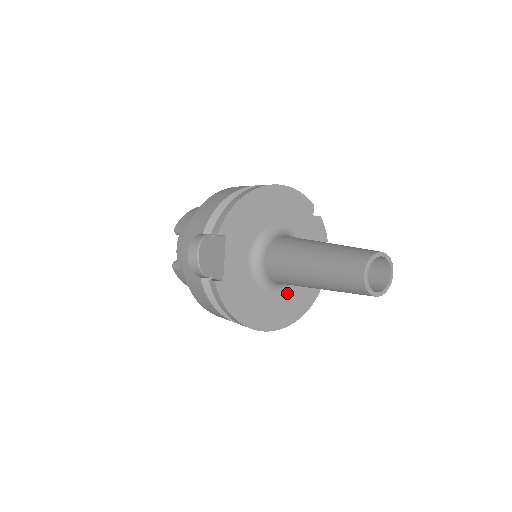
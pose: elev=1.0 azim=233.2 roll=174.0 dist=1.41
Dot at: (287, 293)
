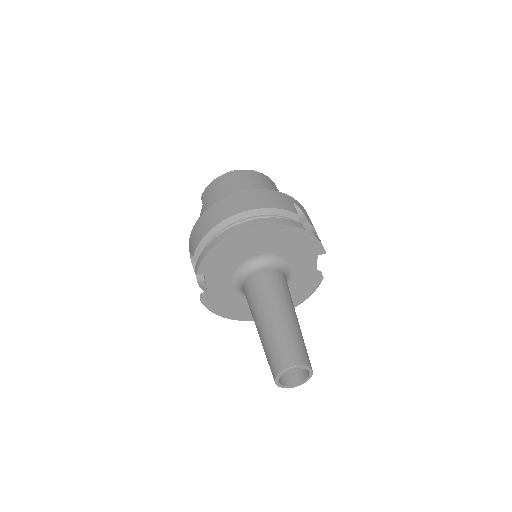
Dot at: occluded
